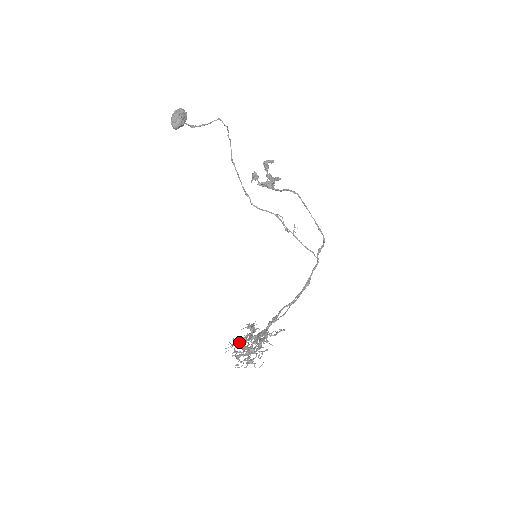
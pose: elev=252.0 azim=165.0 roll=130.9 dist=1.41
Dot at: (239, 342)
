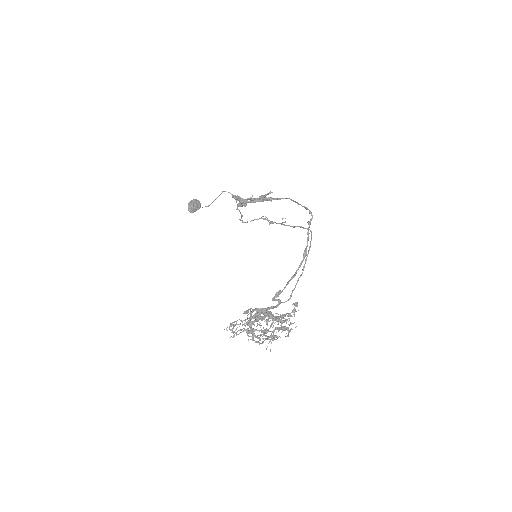
Dot at: (244, 323)
